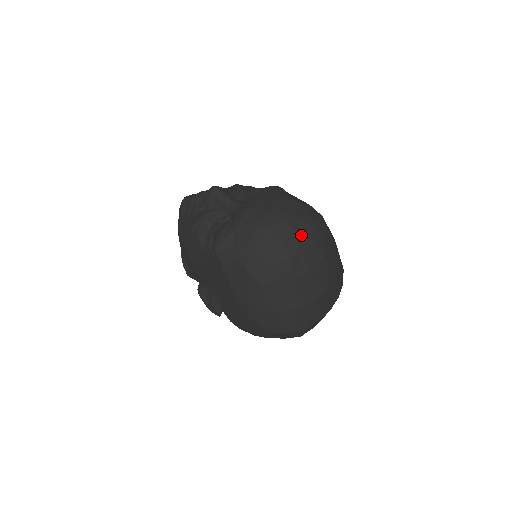
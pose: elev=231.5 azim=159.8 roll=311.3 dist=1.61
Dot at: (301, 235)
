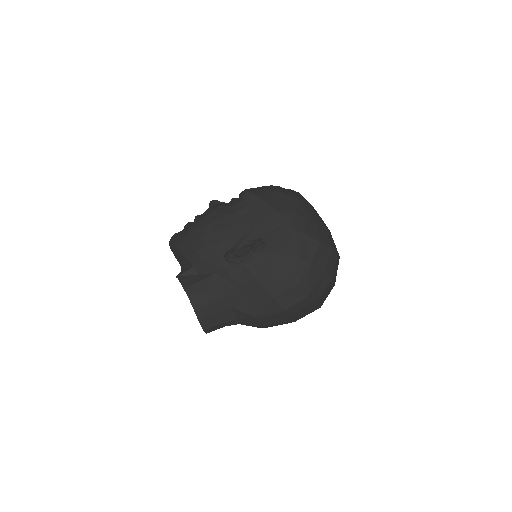
Dot at: occluded
